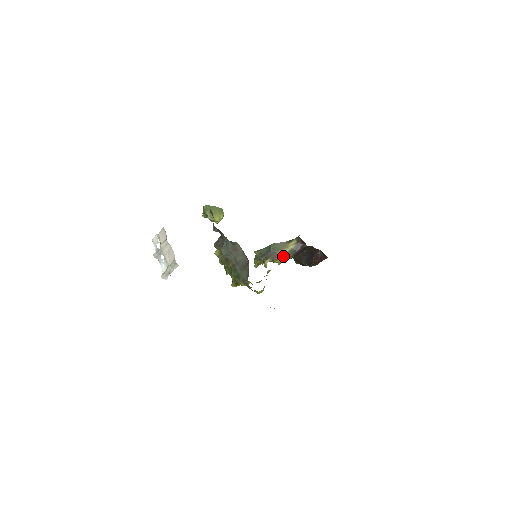
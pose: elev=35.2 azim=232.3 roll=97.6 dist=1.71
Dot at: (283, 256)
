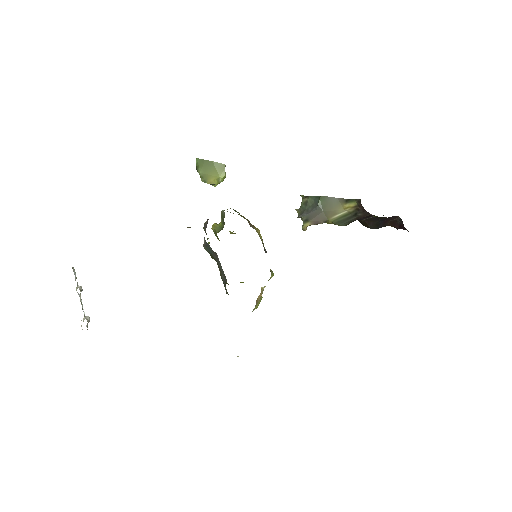
Dot at: (333, 221)
